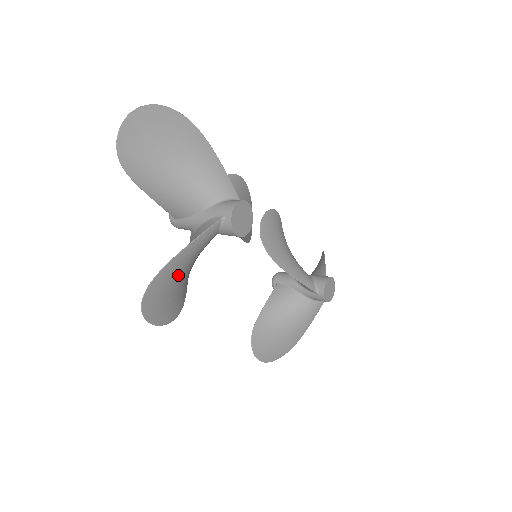
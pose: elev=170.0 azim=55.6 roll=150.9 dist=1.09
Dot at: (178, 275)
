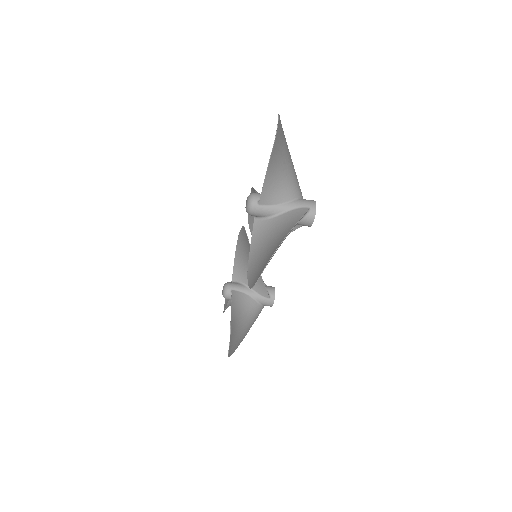
Dot at: occluded
